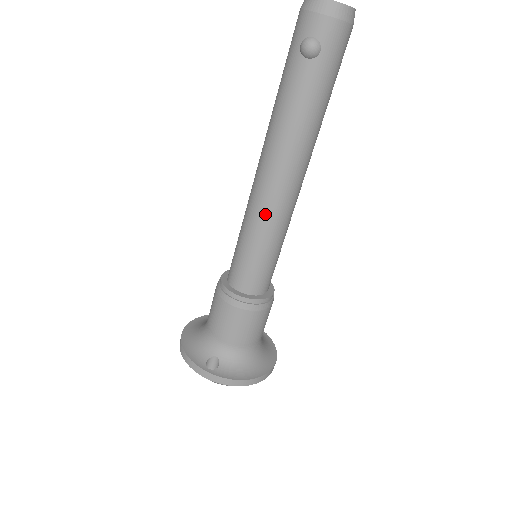
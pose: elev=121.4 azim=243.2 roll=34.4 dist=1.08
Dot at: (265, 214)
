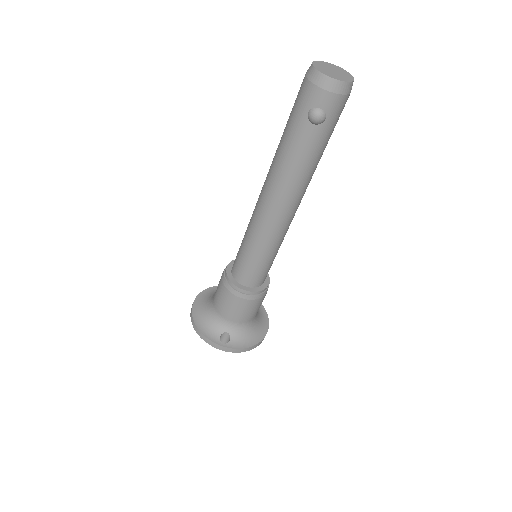
Dot at: (270, 234)
